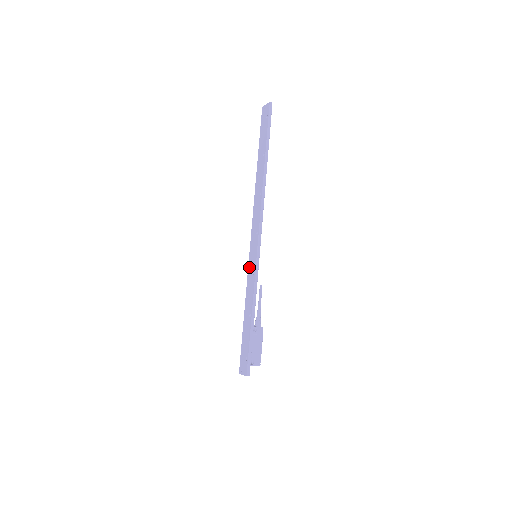
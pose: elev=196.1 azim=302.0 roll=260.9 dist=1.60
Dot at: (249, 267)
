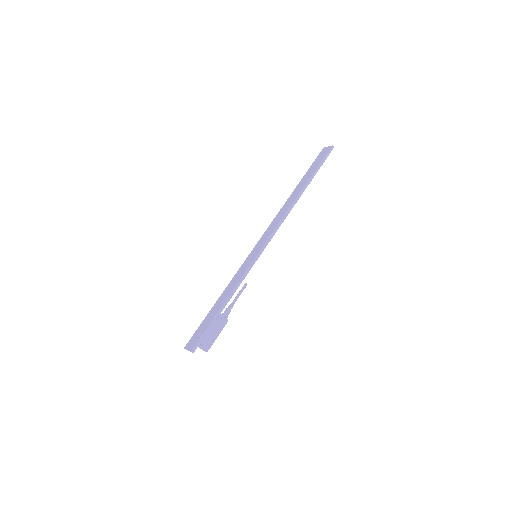
Dot at: (245, 262)
